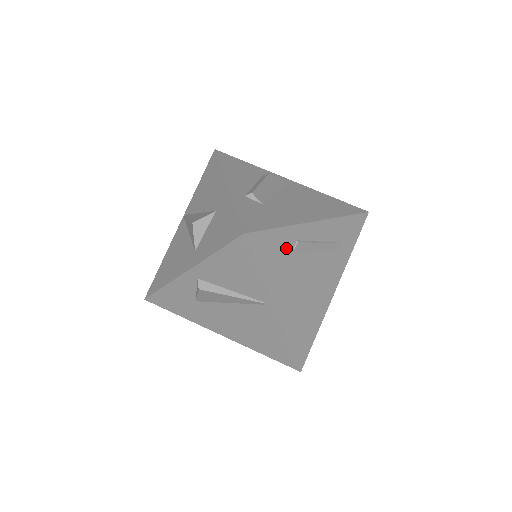
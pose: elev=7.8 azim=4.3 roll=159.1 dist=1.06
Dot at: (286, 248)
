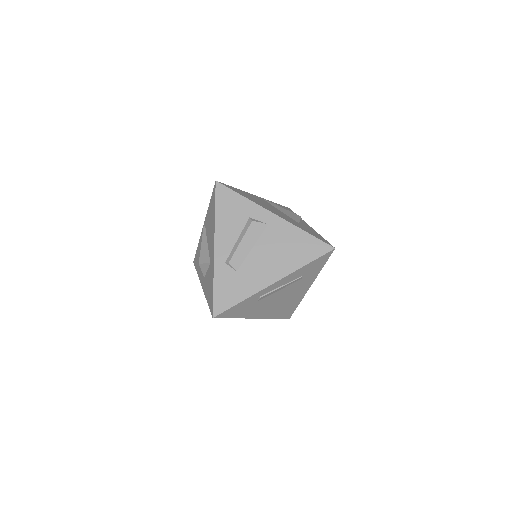
Dot at: (251, 303)
